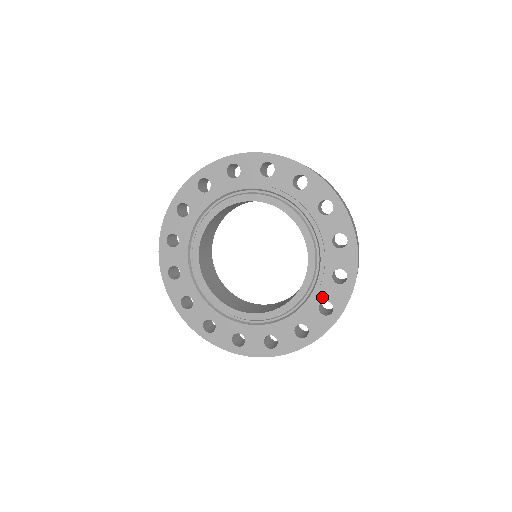
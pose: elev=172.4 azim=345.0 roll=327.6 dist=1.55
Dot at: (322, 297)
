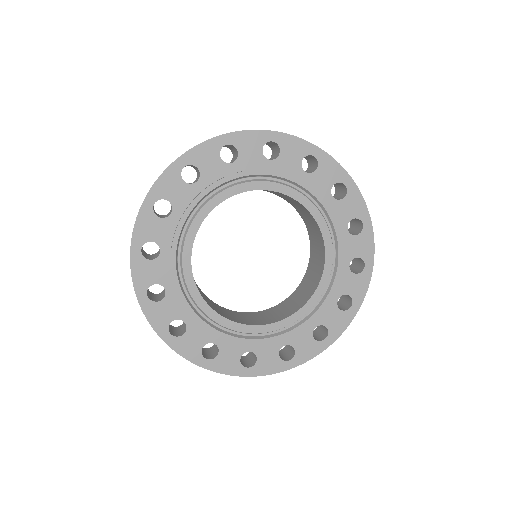
Dot at: (348, 257)
